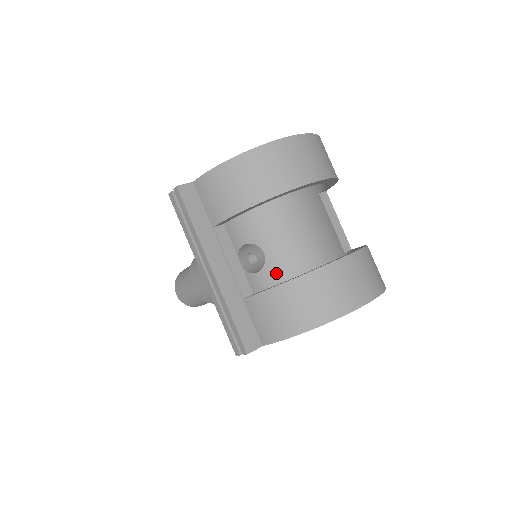
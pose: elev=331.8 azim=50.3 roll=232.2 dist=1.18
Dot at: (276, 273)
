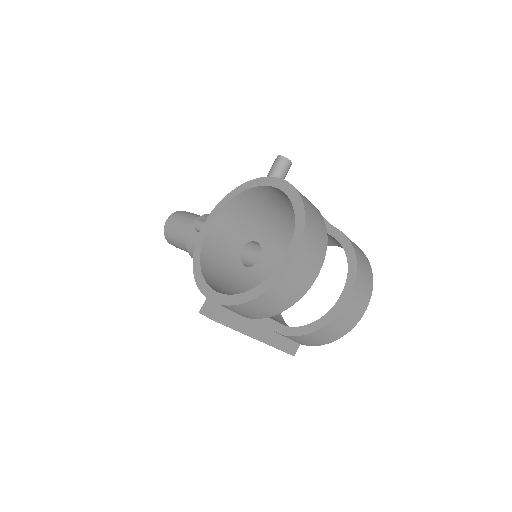
Dot at: (271, 248)
